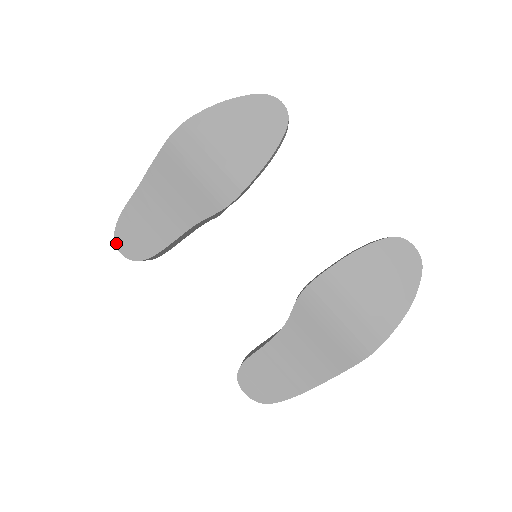
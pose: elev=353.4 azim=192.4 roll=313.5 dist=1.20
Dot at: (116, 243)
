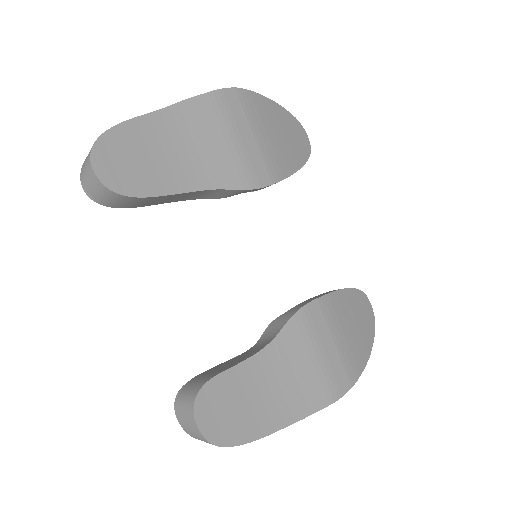
Dot at: (92, 153)
